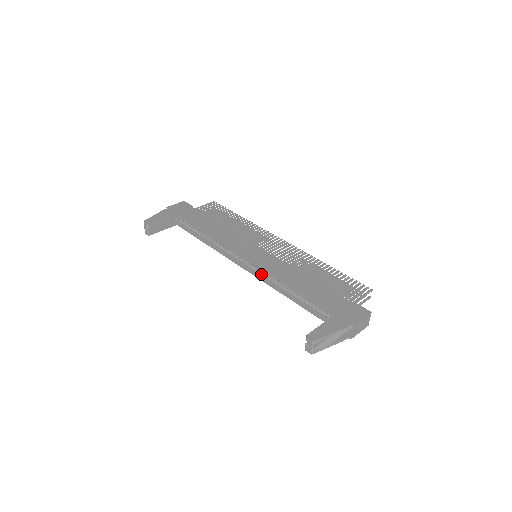
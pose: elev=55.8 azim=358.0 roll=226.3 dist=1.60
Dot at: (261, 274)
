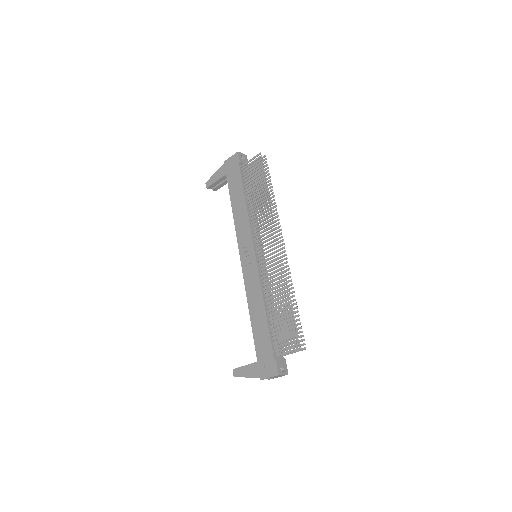
Dot at: occluded
